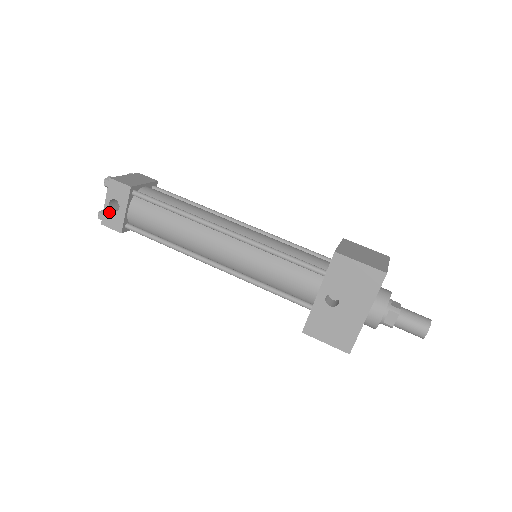
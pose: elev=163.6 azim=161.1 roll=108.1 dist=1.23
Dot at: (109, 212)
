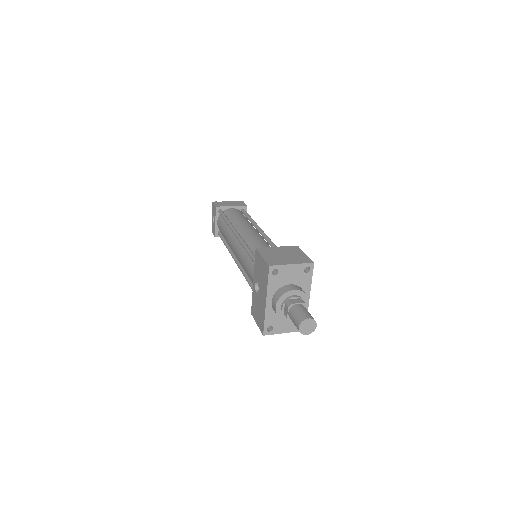
Dot at: (213, 223)
